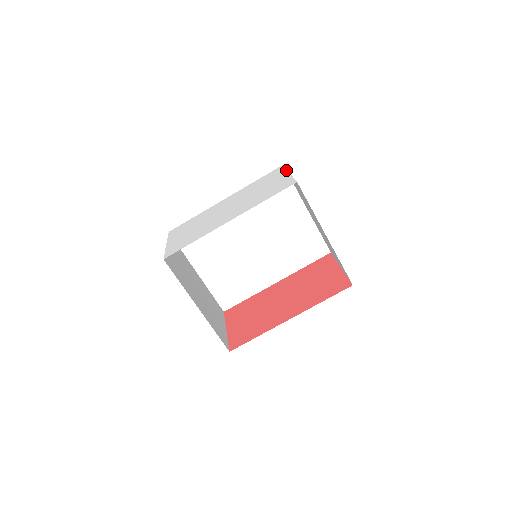
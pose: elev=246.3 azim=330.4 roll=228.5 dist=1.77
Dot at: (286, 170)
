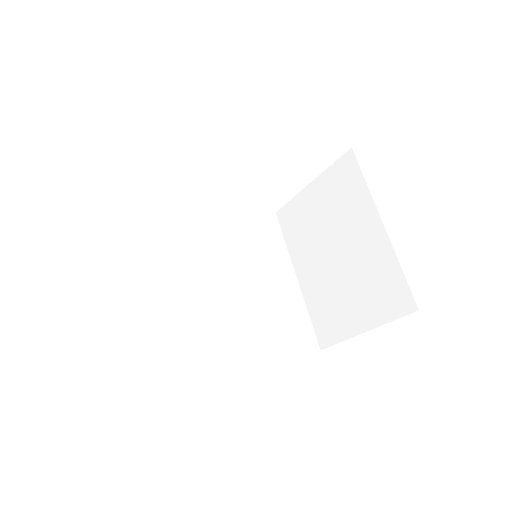
Dot at: occluded
